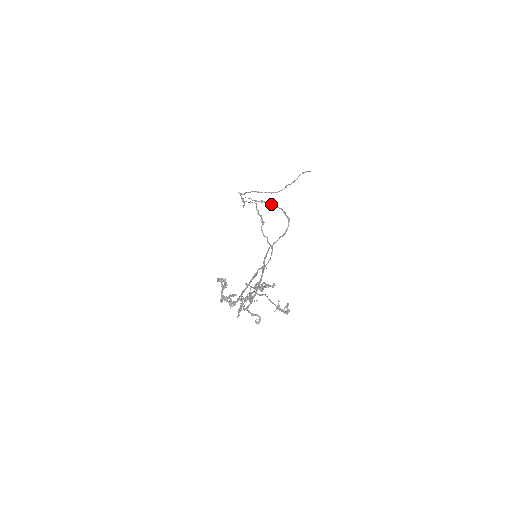
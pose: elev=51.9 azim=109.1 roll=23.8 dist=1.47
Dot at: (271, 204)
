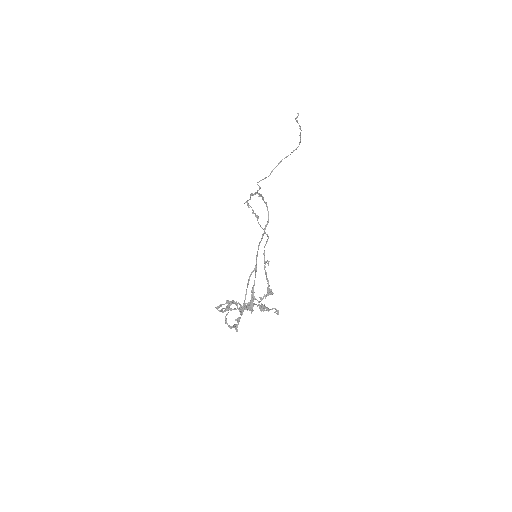
Dot at: (258, 193)
